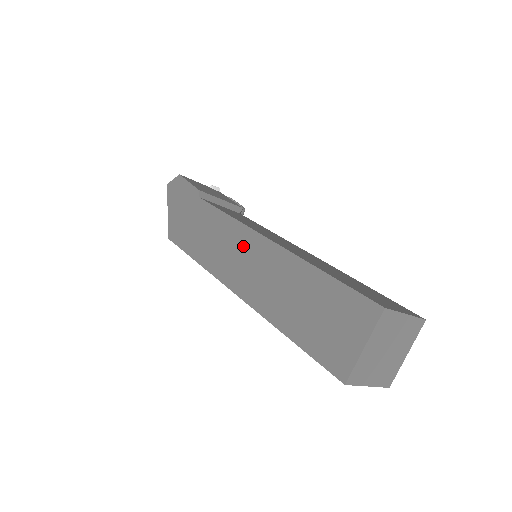
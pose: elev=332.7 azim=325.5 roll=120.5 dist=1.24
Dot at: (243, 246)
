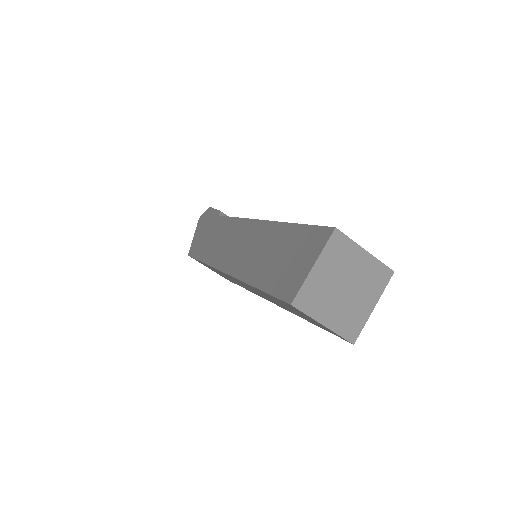
Dot at: (240, 234)
